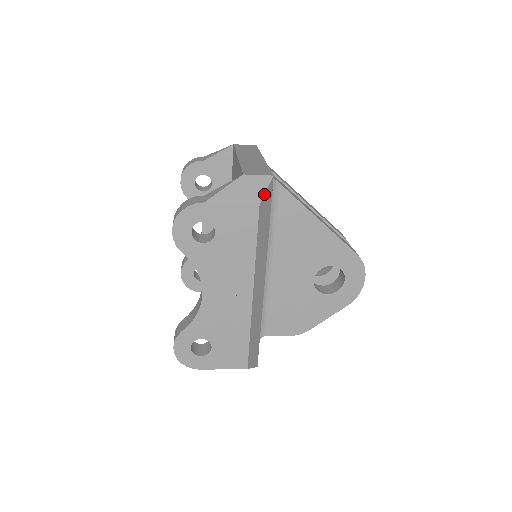
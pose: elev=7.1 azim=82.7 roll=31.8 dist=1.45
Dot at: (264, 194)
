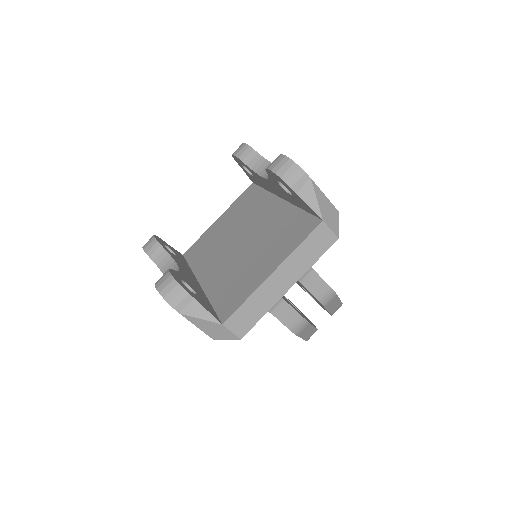
Dot at: occluded
